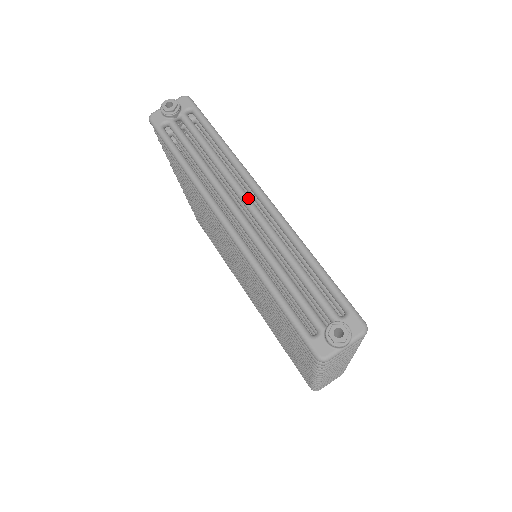
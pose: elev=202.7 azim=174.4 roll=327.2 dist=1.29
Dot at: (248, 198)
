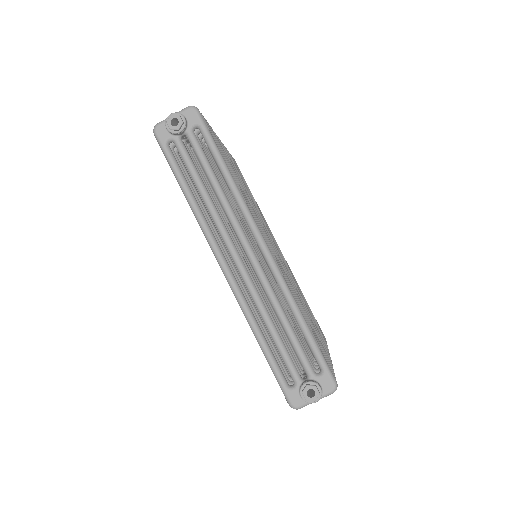
Dot at: (248, 245)
